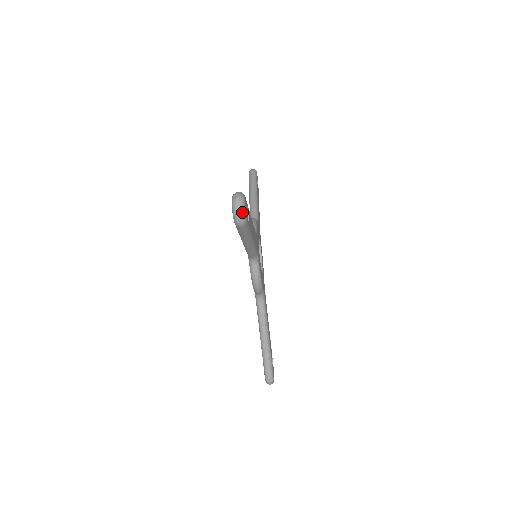
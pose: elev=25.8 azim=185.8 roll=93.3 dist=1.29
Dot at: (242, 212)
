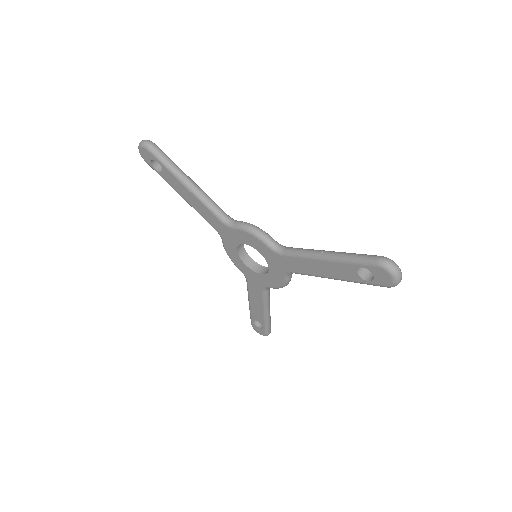
Dot at: (401, 277)
